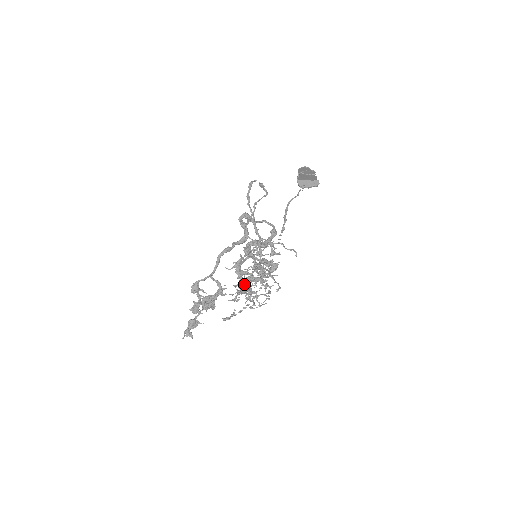
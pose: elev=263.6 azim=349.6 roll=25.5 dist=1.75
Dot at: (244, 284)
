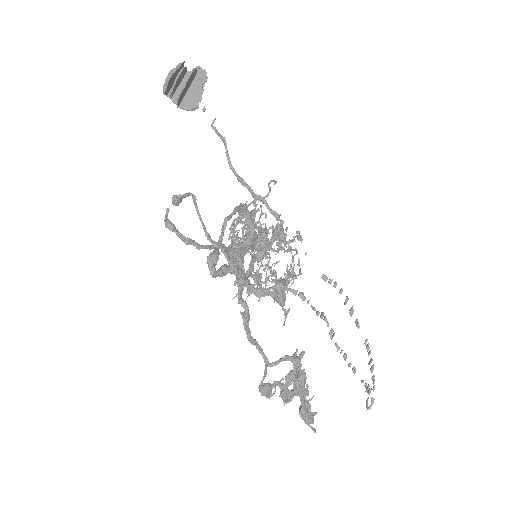
Dot at: (338, 349)
